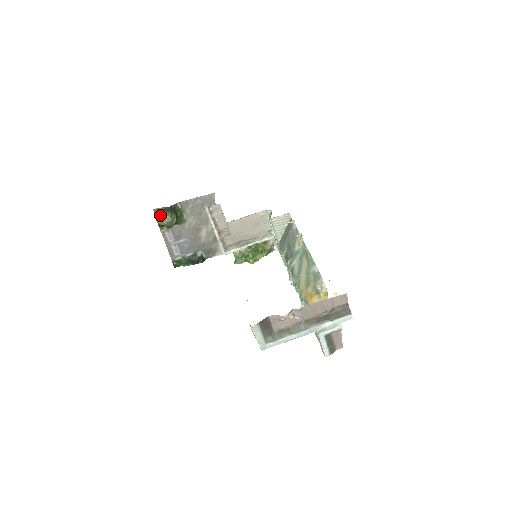
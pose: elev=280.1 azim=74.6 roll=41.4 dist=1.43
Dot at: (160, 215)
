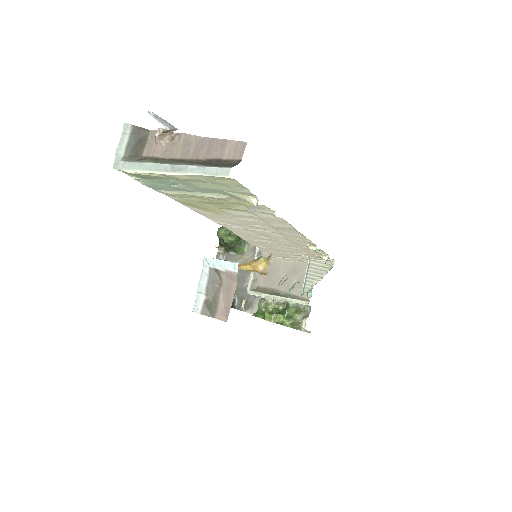
Dot at: occluded
